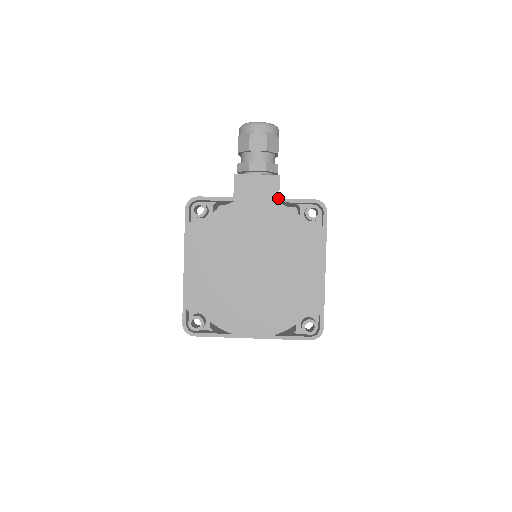
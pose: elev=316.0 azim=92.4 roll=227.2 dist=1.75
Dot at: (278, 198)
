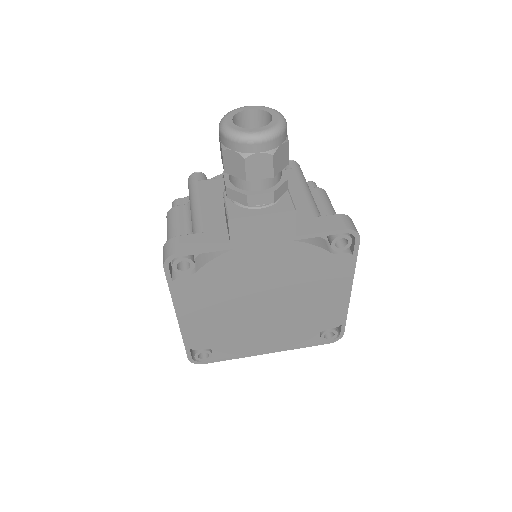
Dot at: (294, 236)
